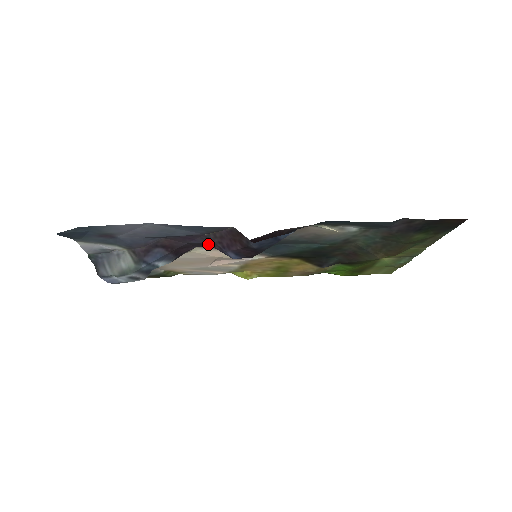
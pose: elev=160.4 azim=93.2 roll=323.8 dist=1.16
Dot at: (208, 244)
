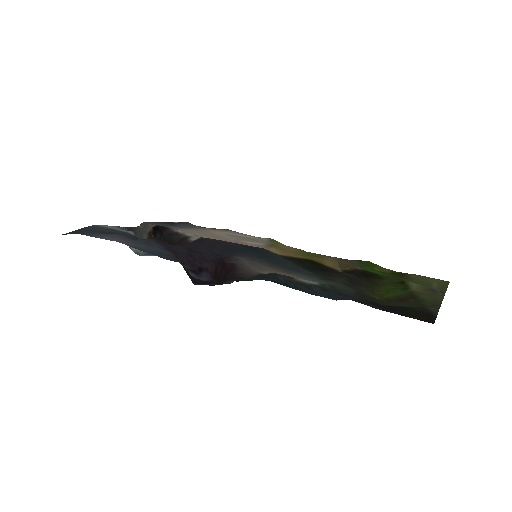
Dot at: (183, 257)
